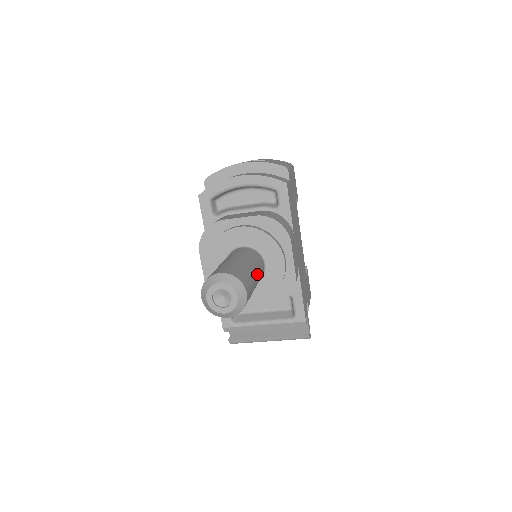
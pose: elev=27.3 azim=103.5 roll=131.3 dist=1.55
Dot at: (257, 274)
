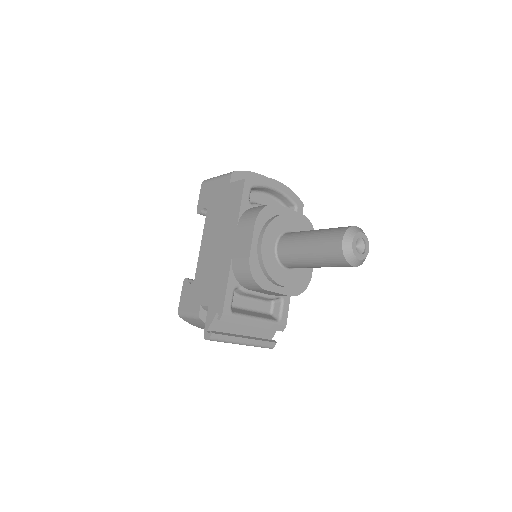
Dot at: occluded
